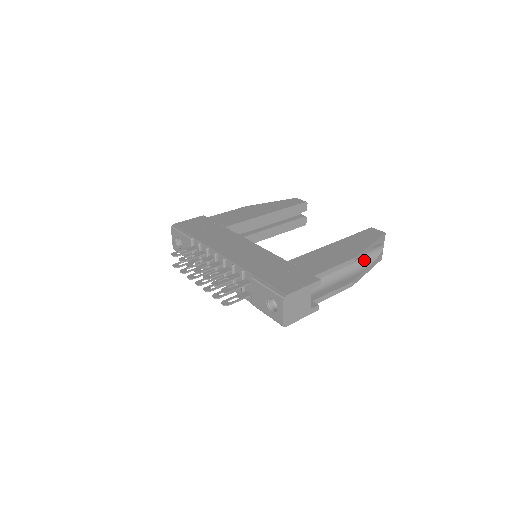
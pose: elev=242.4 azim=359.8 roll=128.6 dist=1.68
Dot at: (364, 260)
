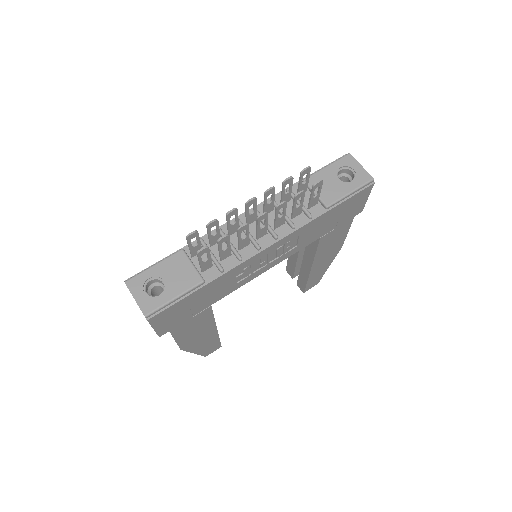
Dot at: occluded
